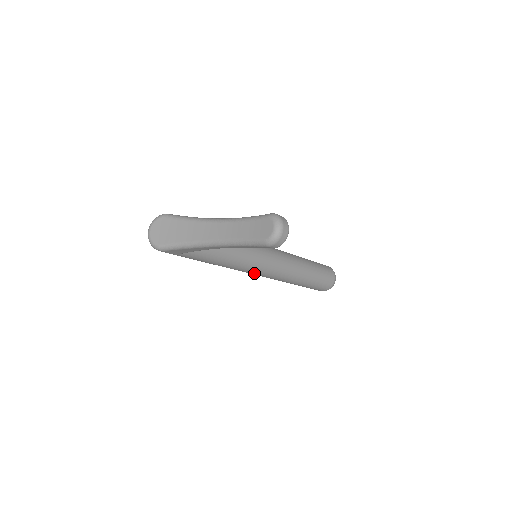
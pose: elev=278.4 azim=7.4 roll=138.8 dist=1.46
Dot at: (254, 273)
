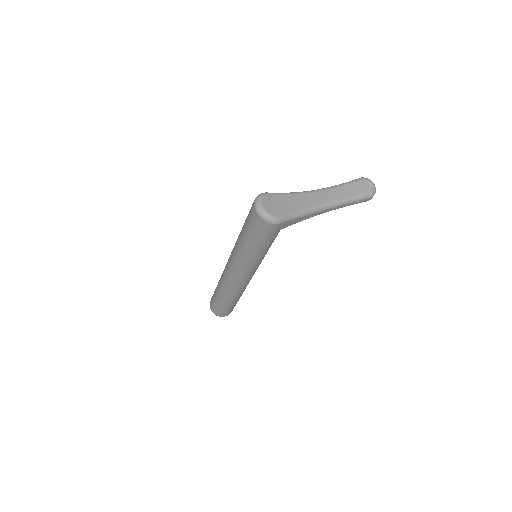
Dot at: (251, 275)
